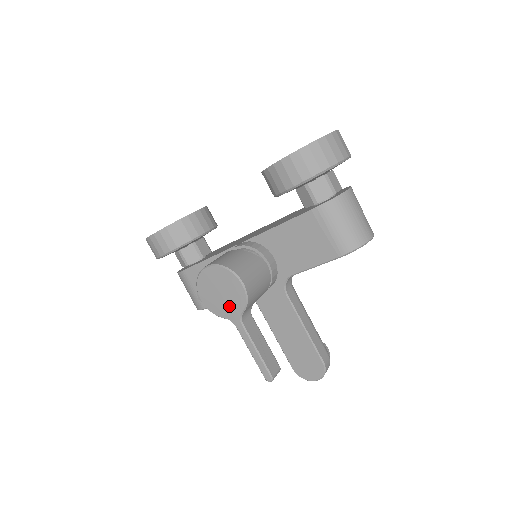
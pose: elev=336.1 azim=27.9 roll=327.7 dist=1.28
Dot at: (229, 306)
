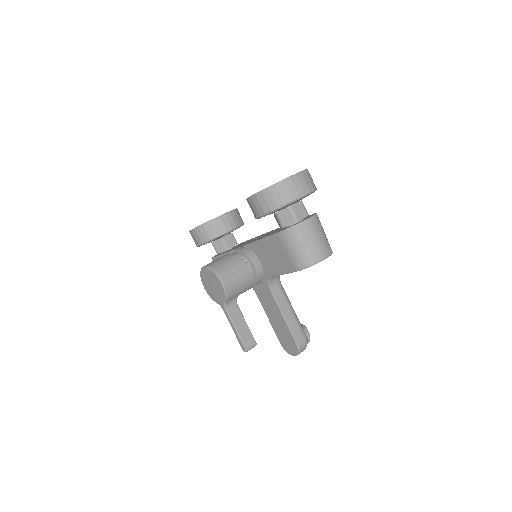
Dot at: (218, 296)
